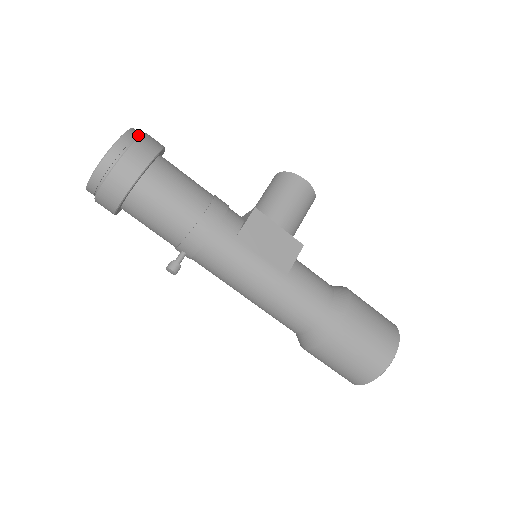
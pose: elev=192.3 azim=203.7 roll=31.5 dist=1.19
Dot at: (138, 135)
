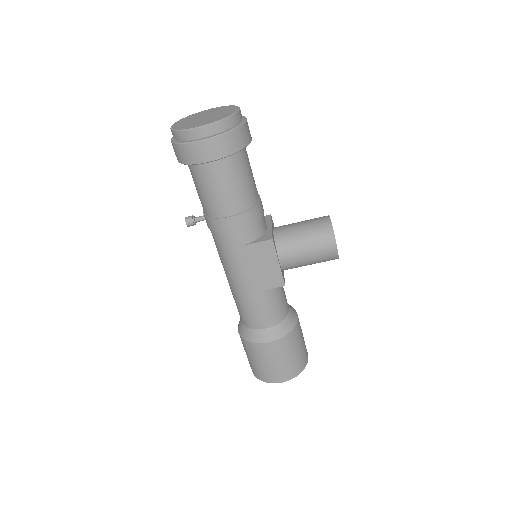
Dot at: (231, 125)
